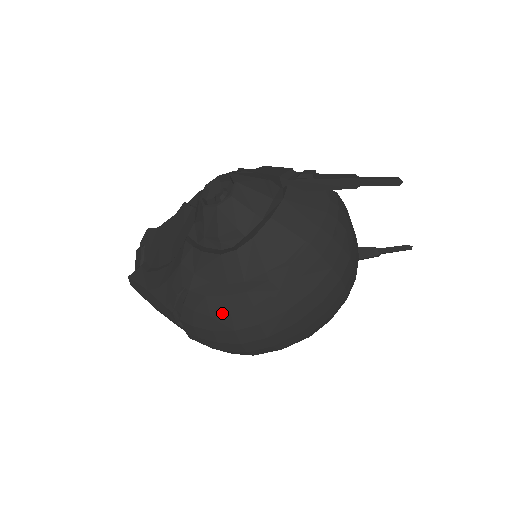
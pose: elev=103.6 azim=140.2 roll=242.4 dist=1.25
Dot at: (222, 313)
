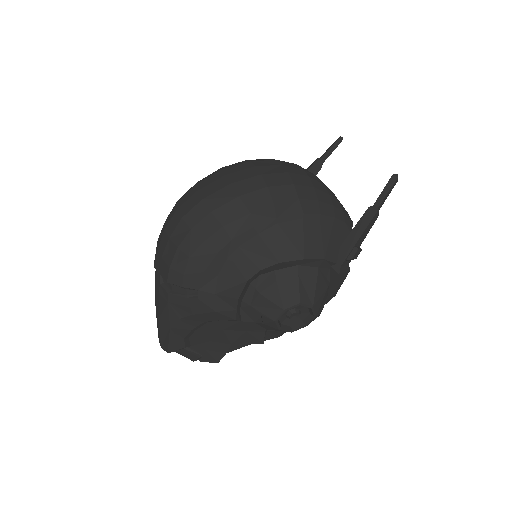
Dot at: occluded
